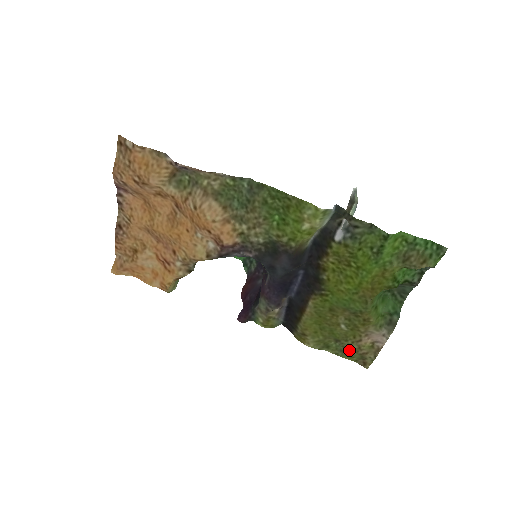
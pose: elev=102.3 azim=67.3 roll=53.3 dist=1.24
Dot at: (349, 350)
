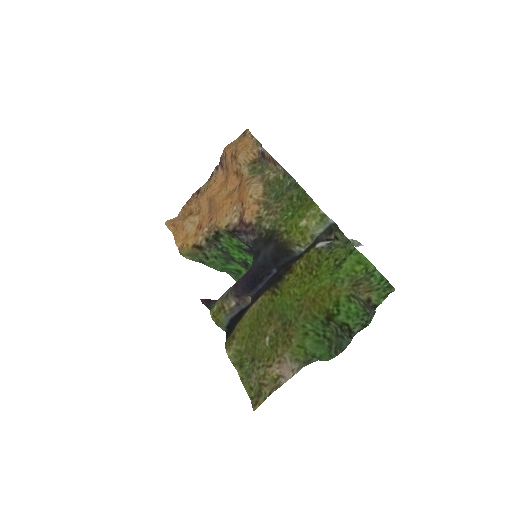
Dot at: (255, 375)
